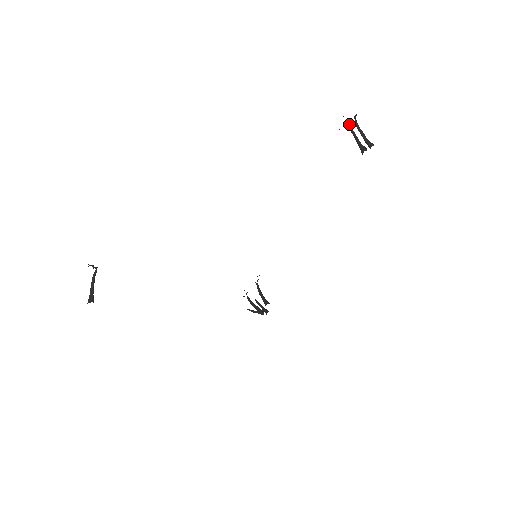
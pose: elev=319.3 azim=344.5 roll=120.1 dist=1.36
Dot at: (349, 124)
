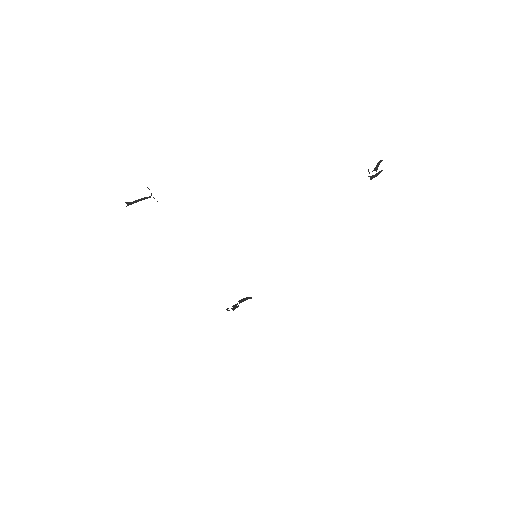
Dot at: occluded
